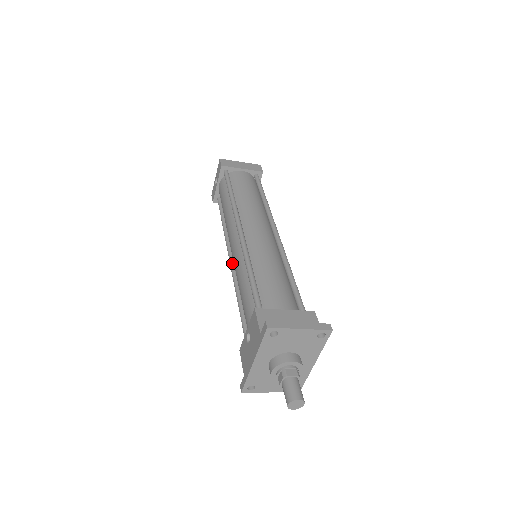
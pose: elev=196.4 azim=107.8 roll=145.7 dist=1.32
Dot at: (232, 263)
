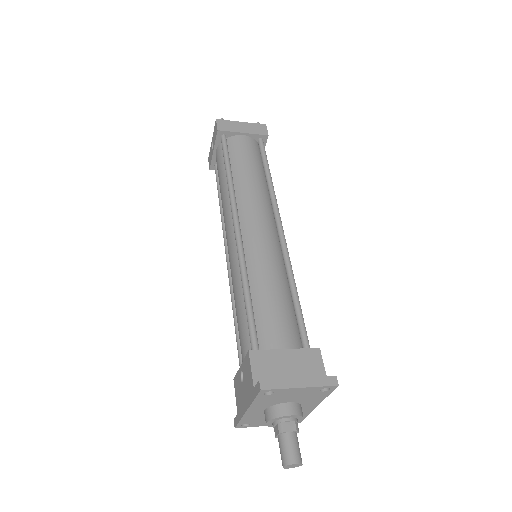
Dot at: occluded
